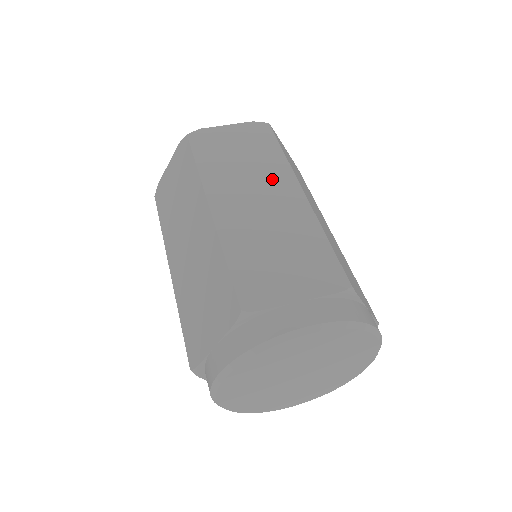
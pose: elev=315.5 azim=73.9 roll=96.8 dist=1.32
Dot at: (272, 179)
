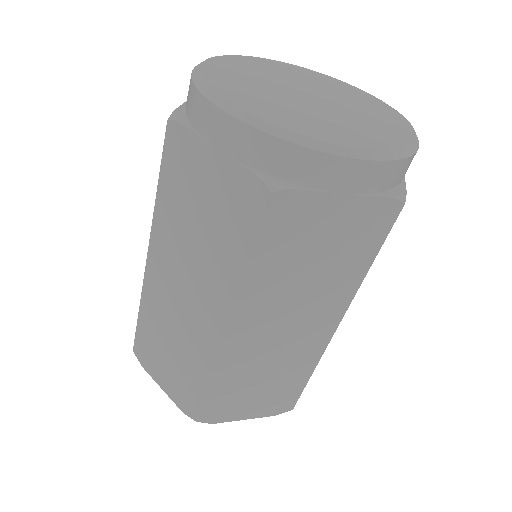
Dot at: occluded
